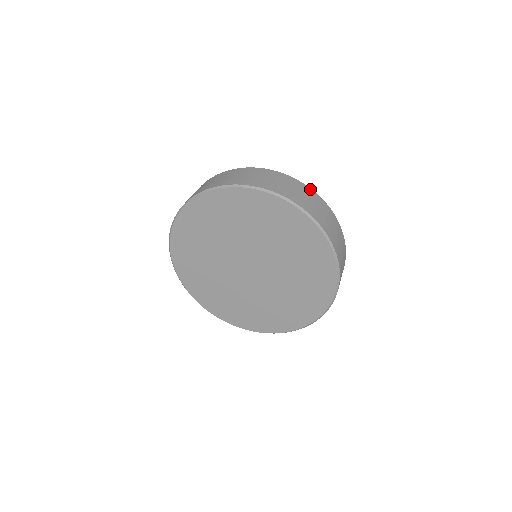
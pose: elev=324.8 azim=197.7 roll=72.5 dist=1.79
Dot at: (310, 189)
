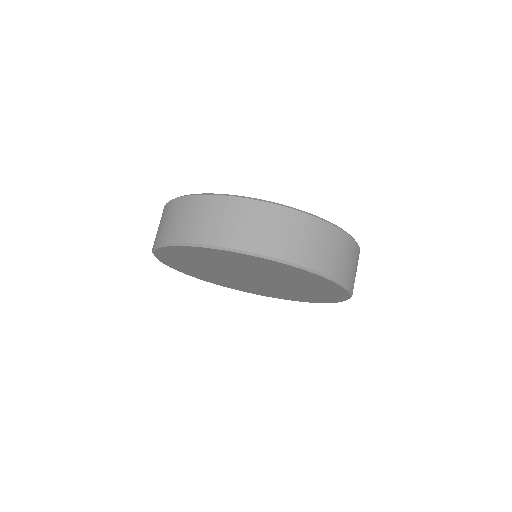
Dot at: (336, 229)
